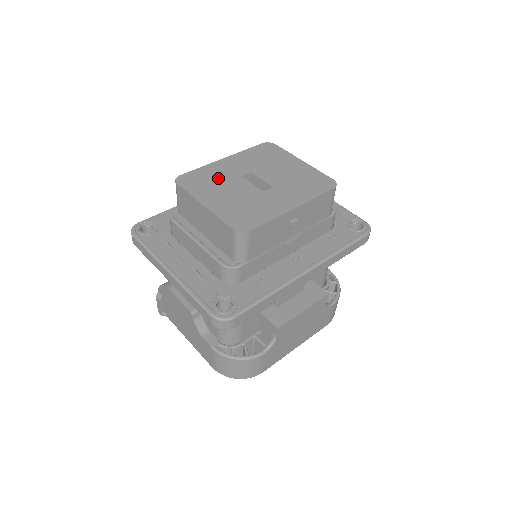
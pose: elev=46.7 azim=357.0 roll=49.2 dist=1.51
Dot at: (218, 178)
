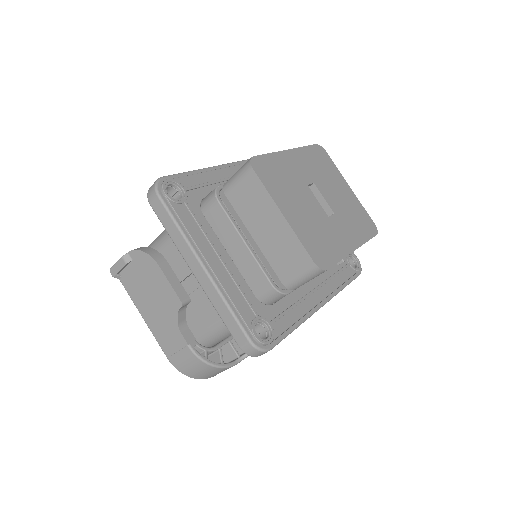
Dot at: (289, 178)
